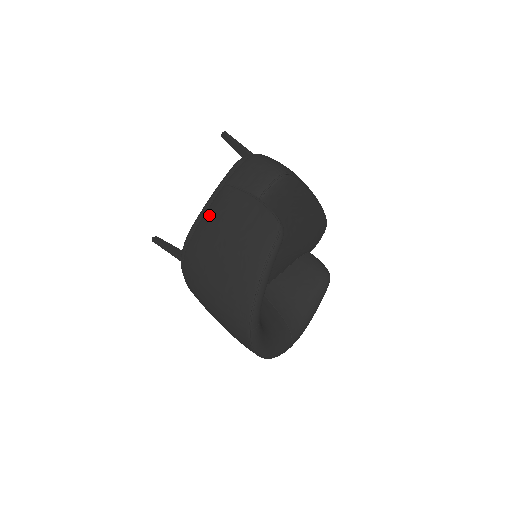
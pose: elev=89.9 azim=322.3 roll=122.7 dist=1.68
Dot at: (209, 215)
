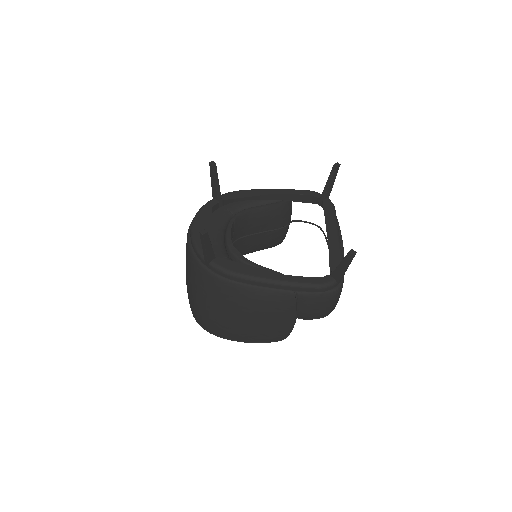
Dot at: (260, 297)
